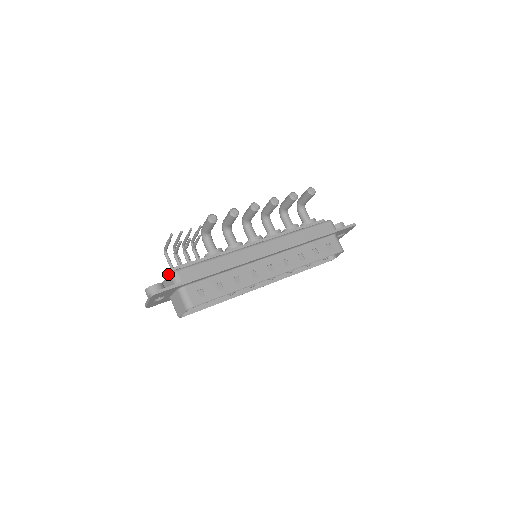
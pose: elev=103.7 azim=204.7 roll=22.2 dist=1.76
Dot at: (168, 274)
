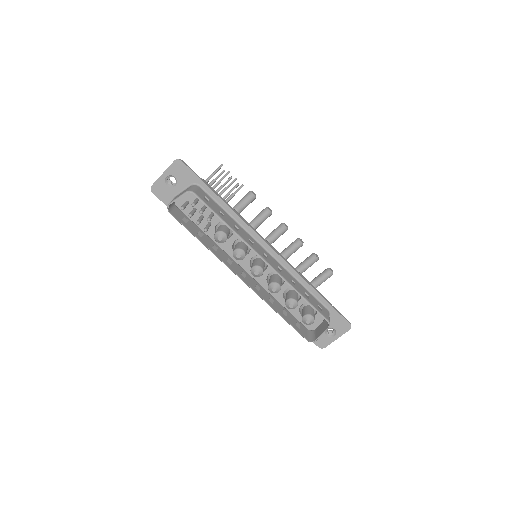
Dot at: occluded
